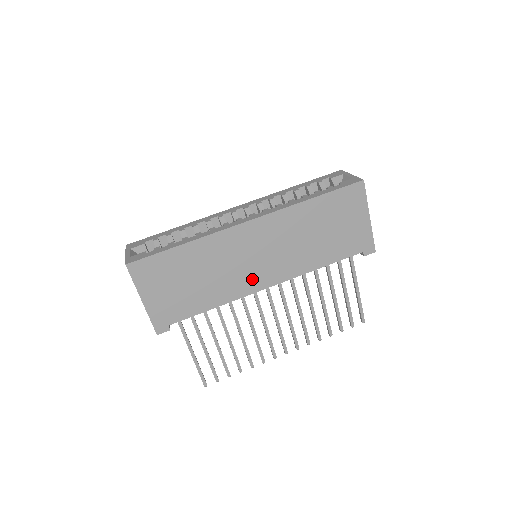
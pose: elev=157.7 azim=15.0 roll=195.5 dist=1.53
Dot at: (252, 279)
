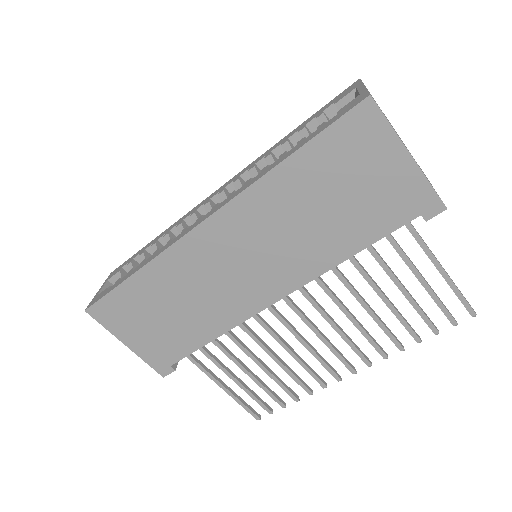
Dot at: (248, 295)
